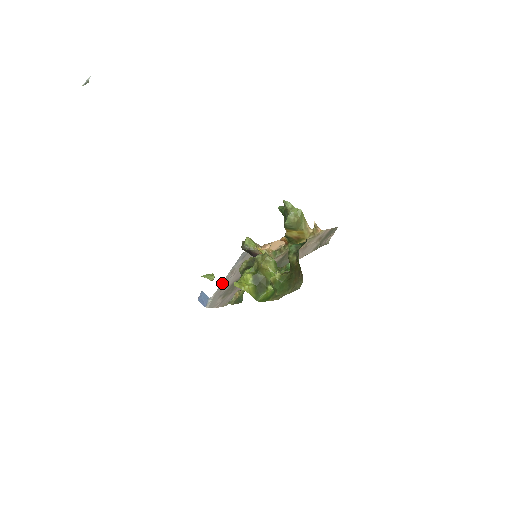
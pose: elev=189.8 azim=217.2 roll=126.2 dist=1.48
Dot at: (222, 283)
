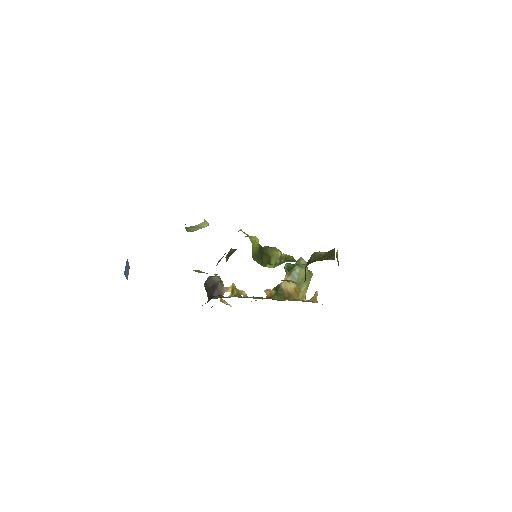
Dot at: occluded
